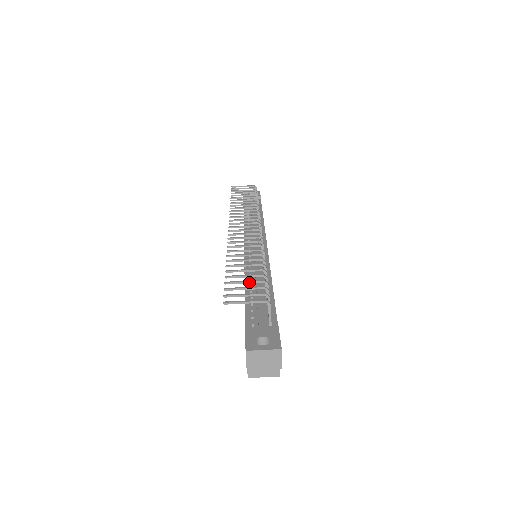
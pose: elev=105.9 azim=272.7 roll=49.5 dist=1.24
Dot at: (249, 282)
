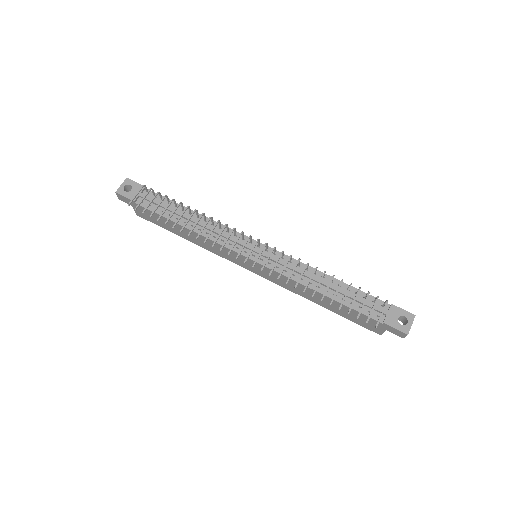
Dot at: occluded
